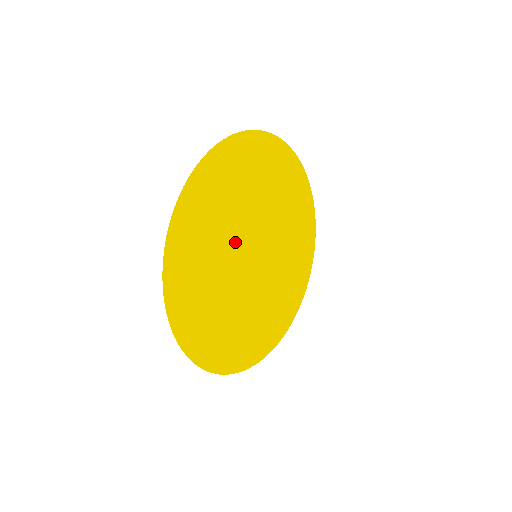
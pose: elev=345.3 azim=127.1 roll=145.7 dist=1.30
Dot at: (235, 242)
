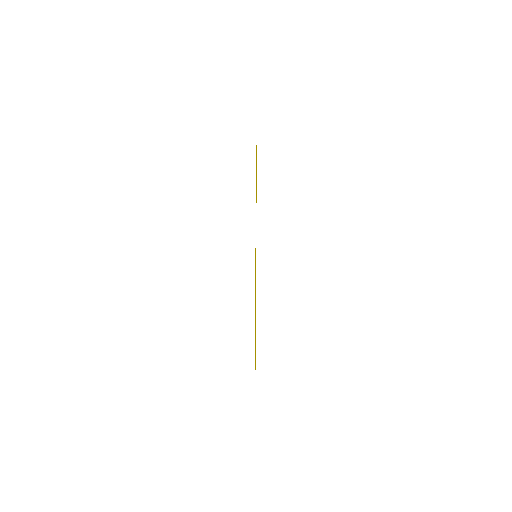
Dot at: occluded
